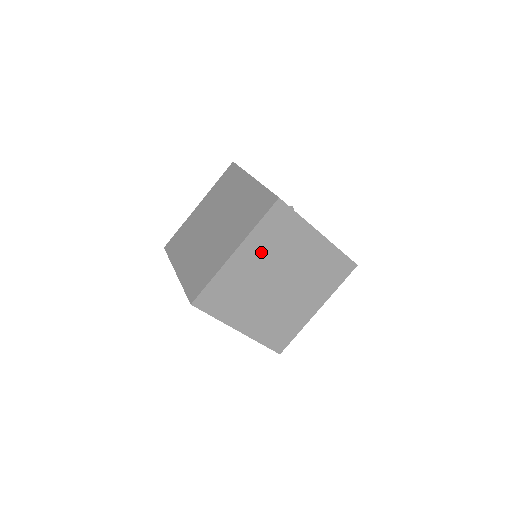
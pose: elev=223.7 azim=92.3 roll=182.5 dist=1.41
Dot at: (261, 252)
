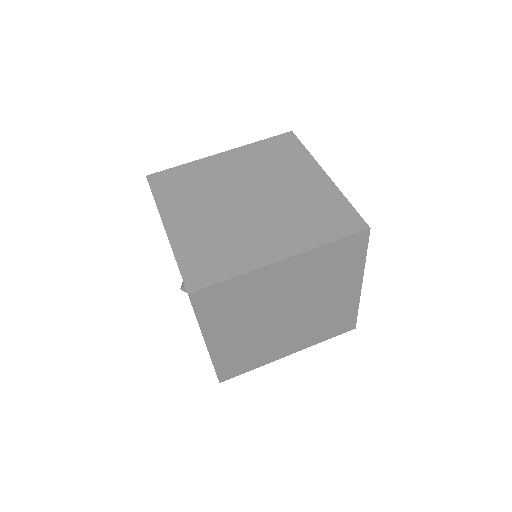
Dot at: (303, 274)
